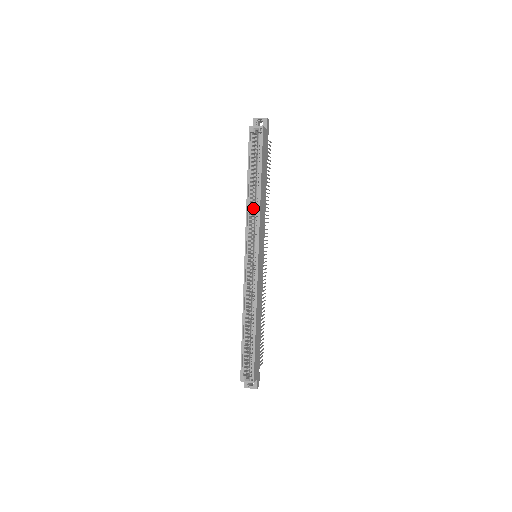
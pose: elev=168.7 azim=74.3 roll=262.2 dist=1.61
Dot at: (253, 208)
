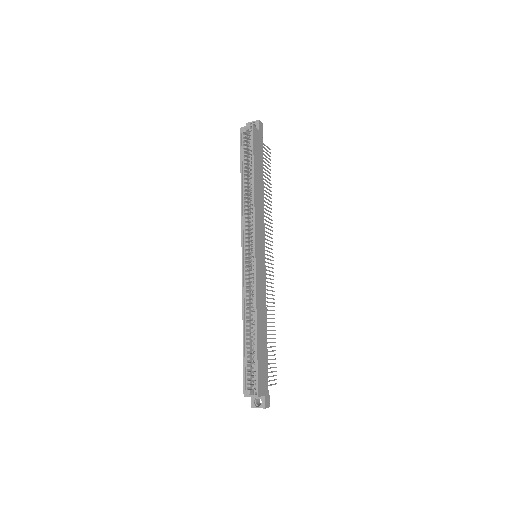
Dot at: (249, 205)
